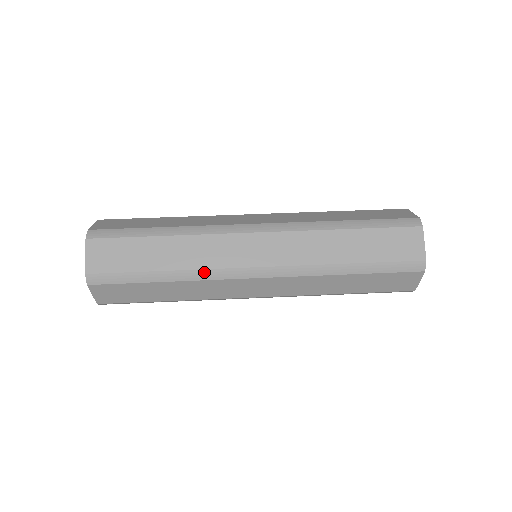
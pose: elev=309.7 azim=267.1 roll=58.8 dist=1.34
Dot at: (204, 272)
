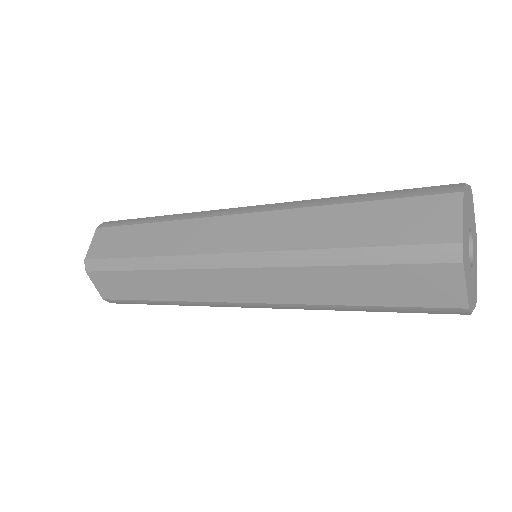
Dot at: (174, 259)
